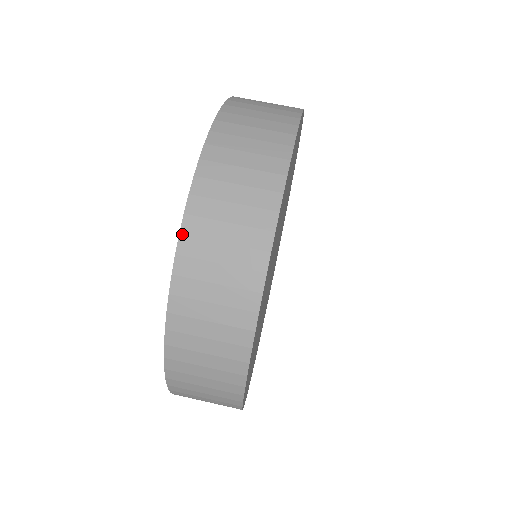
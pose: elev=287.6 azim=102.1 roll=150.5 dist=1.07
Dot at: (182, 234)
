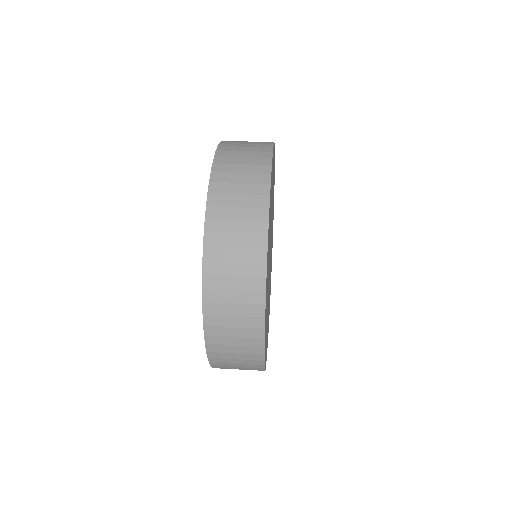
Dot at: (209, 193)
